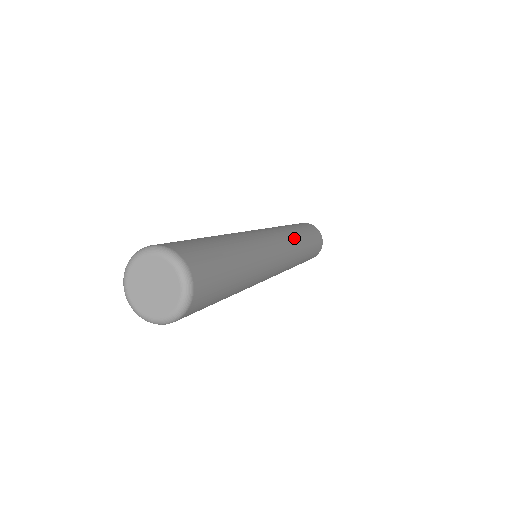
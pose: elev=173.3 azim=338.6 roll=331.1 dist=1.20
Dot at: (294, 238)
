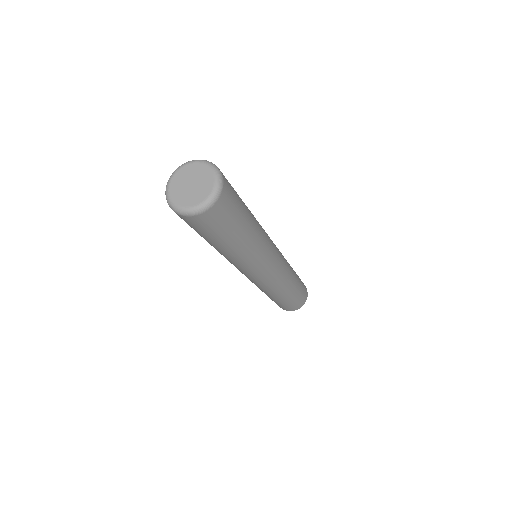
Dot at: occluded
